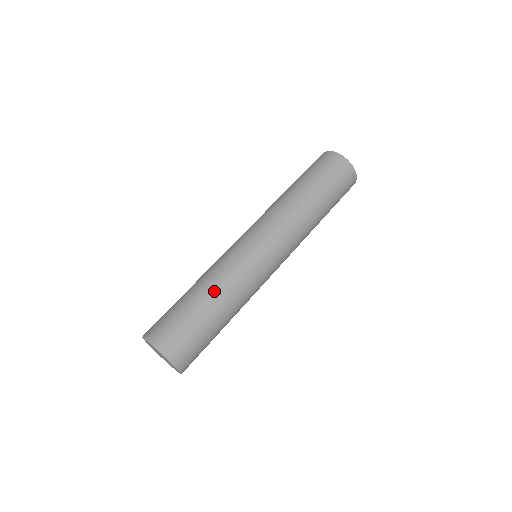
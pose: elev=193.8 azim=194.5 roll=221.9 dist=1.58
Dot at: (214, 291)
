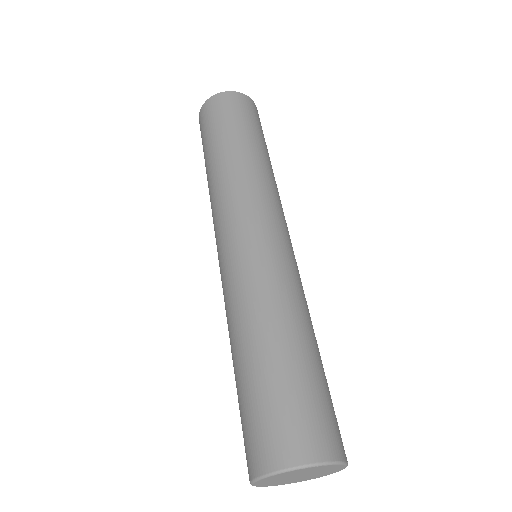
Dot at: (299, 323)
